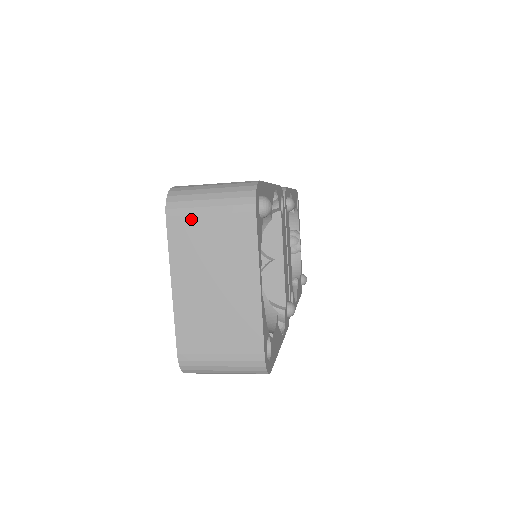
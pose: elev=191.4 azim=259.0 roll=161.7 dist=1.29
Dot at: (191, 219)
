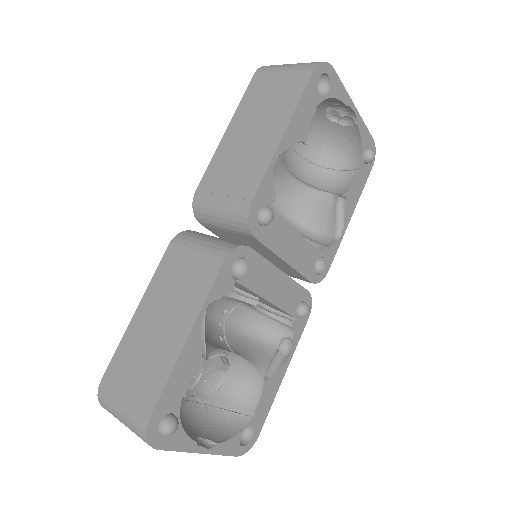
Dot at: occluded
